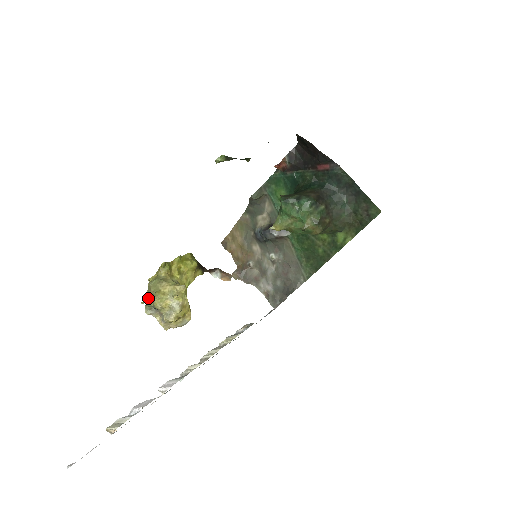
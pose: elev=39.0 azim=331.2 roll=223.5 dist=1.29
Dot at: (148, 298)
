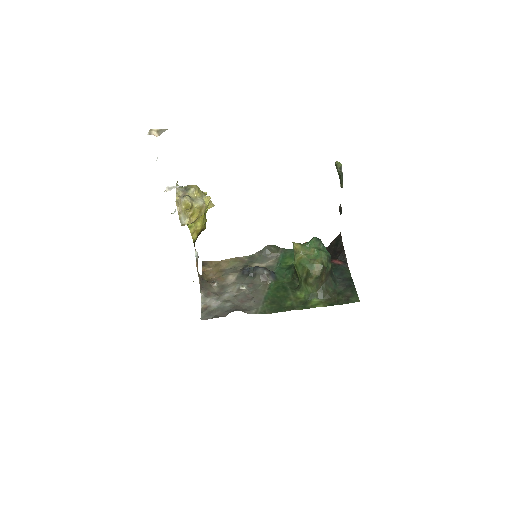
Dot at: (181, 187)
